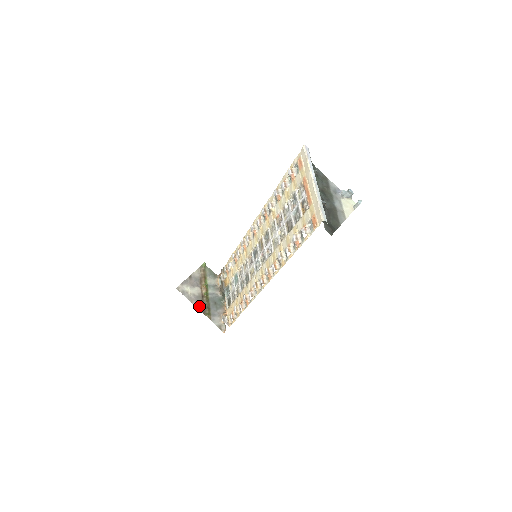
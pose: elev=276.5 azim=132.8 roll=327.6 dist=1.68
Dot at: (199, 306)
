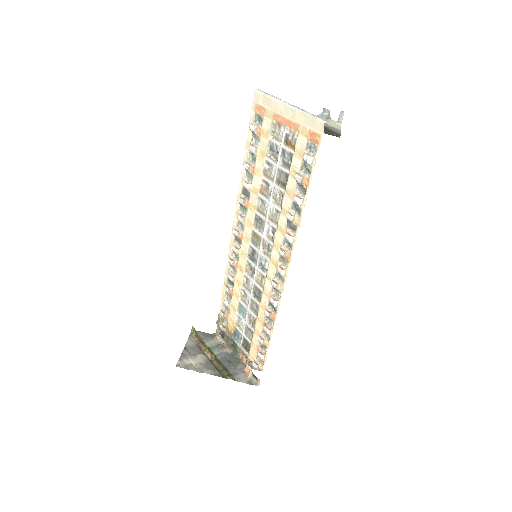
Dot at: (213, 372)
